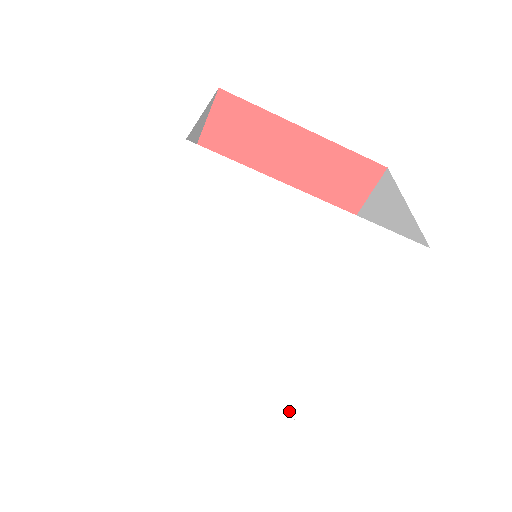
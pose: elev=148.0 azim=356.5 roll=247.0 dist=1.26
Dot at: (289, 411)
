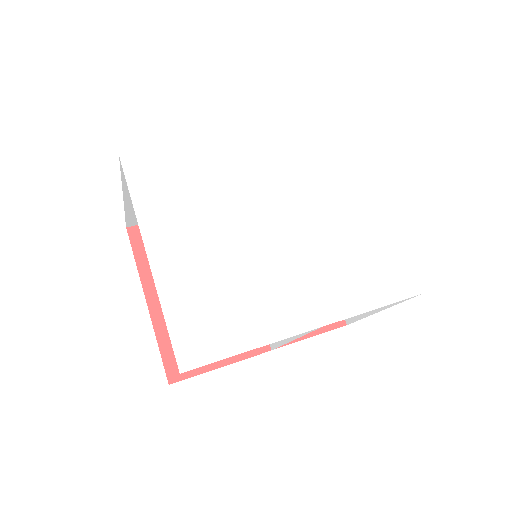
Dot at: (199, 353)
